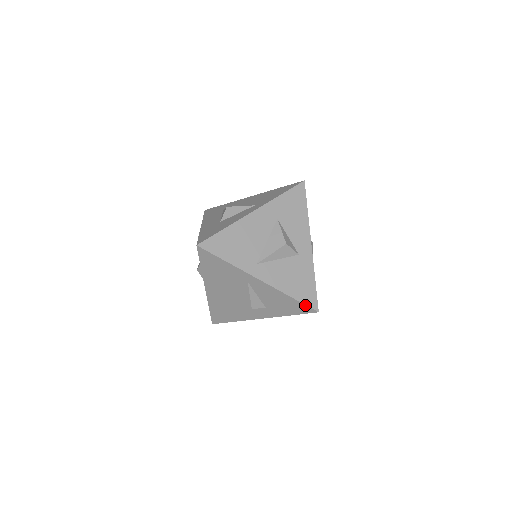
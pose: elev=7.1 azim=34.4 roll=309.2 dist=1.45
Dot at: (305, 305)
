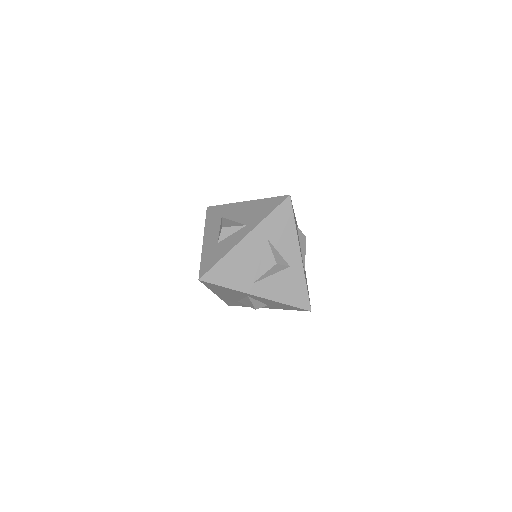
Dot at: (299, 308)
